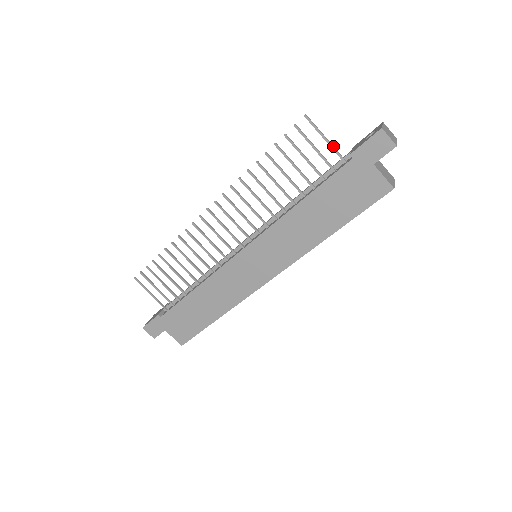
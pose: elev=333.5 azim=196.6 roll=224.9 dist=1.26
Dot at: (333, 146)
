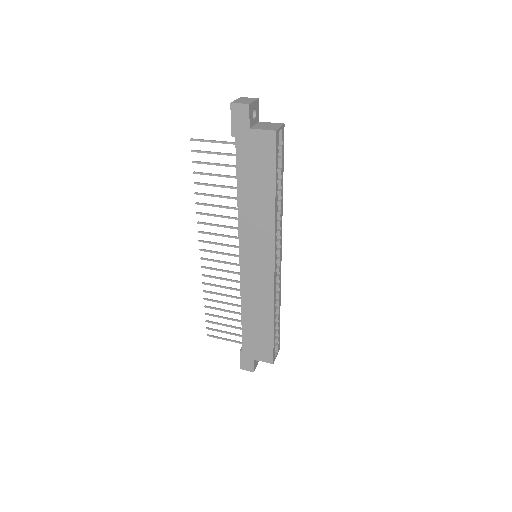
Dot at: (221, 141)
